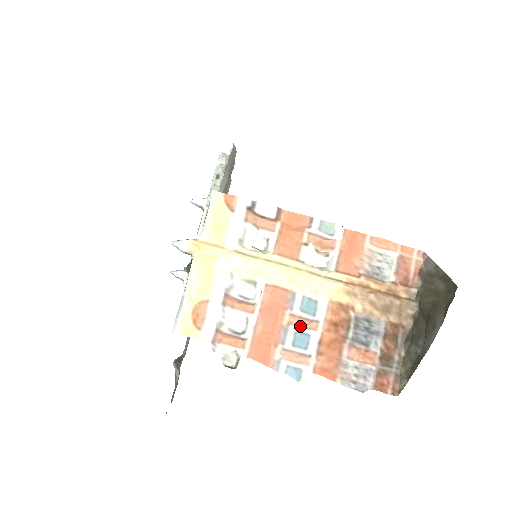
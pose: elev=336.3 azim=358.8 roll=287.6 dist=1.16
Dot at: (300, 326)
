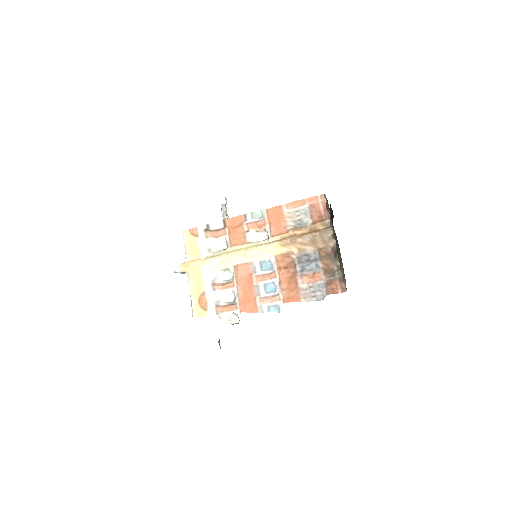
Dot at: (265, 280)
